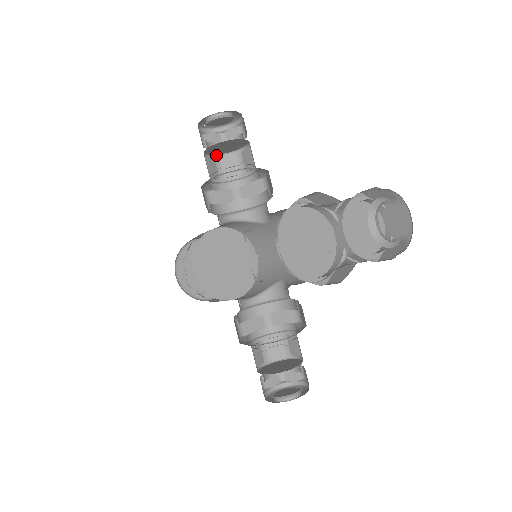
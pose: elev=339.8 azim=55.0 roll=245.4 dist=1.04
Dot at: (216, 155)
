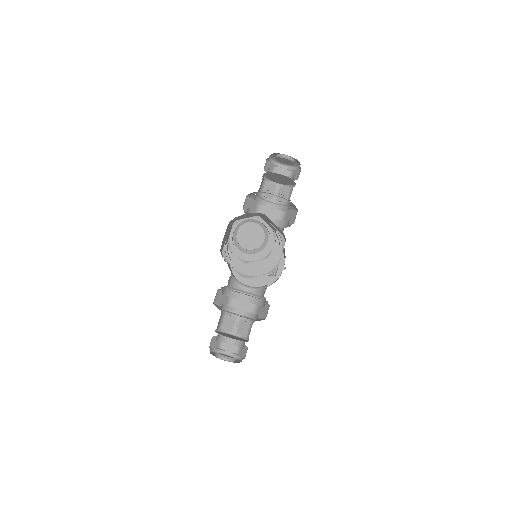
Dot at: (279, 184)
